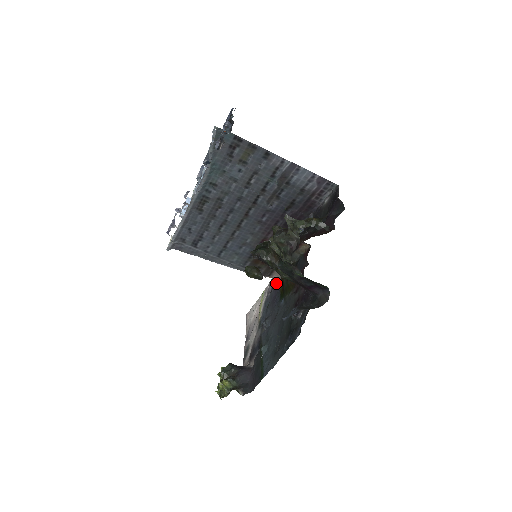
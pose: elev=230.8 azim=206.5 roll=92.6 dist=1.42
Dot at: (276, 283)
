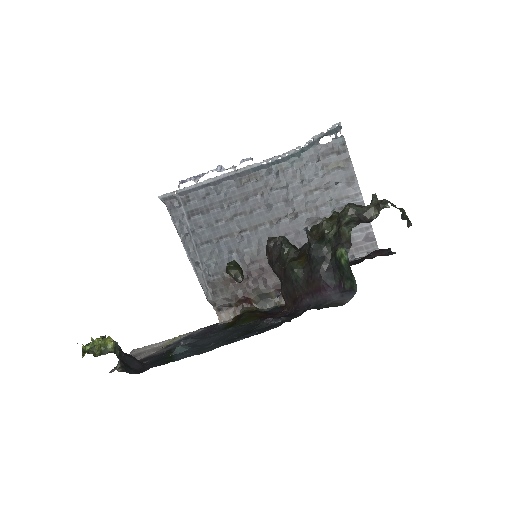
Dot at: (215, 326)
